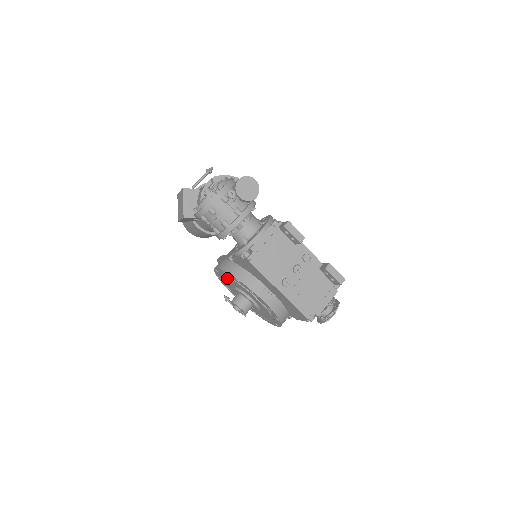
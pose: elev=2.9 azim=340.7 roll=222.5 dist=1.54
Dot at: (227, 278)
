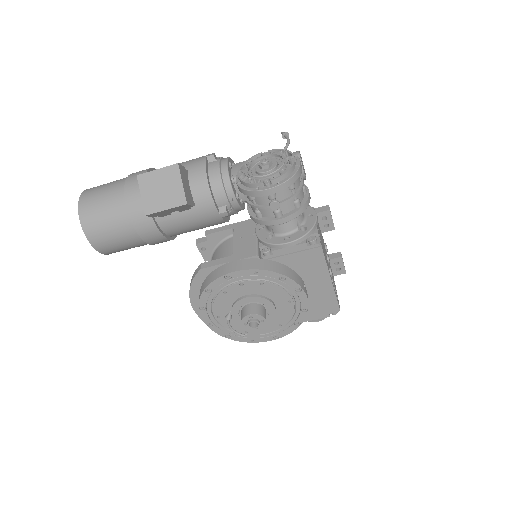
Dot at: (248, 283)
